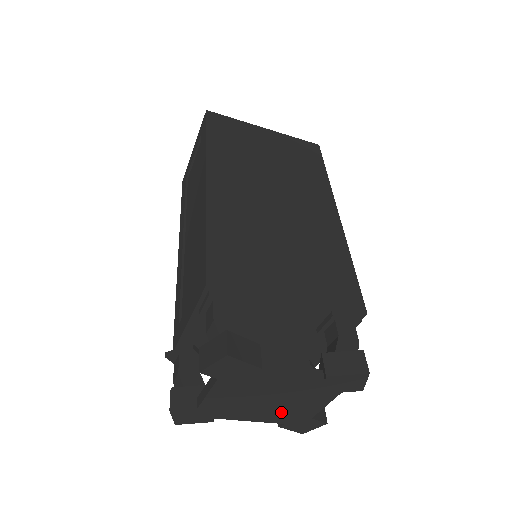
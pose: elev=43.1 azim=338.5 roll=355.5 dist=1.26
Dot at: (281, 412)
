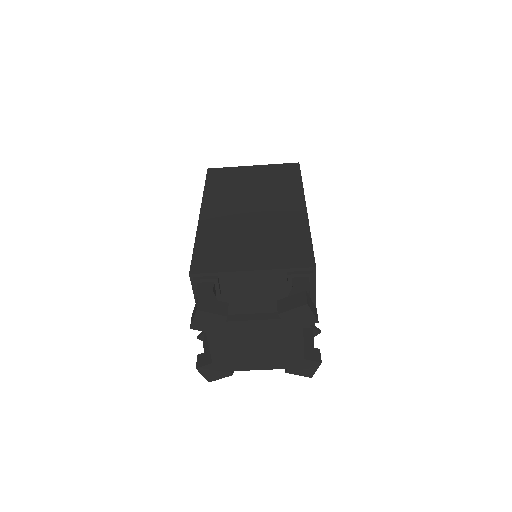
Dot at: (275, 356)
